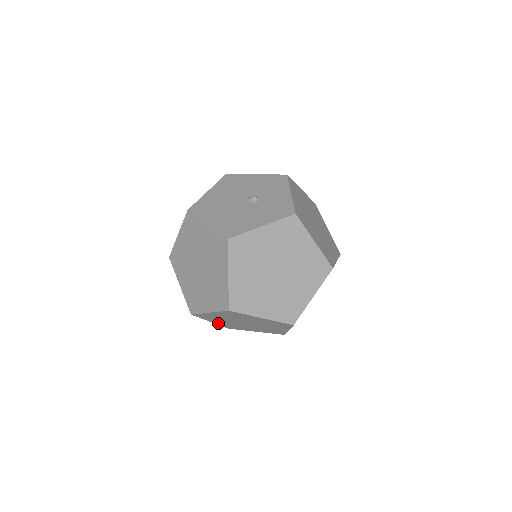
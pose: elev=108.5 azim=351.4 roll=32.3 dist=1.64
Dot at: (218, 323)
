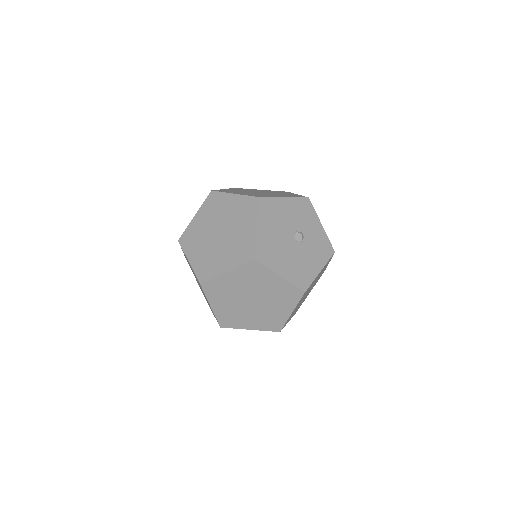
Dot at: occluded
